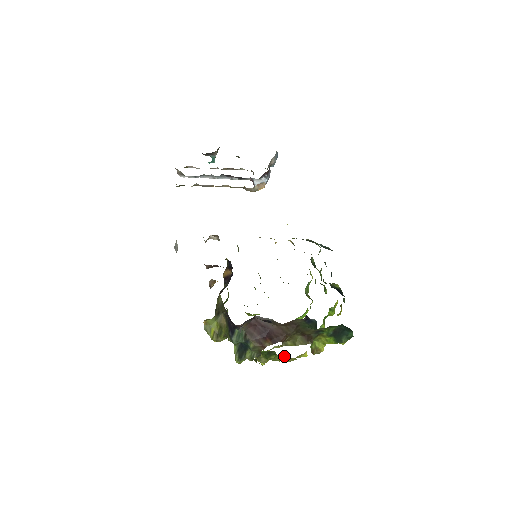
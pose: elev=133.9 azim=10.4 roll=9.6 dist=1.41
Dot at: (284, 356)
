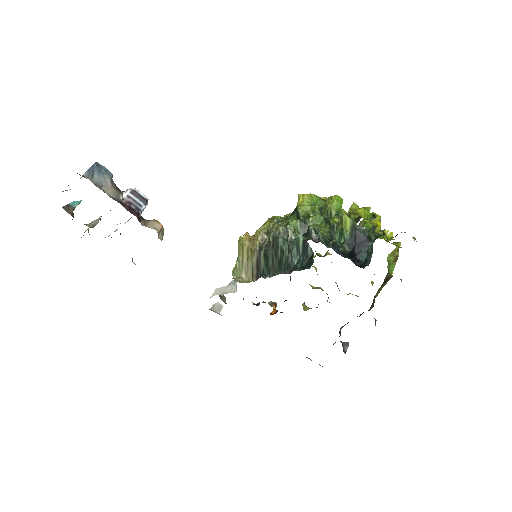
Dot at: occluded
